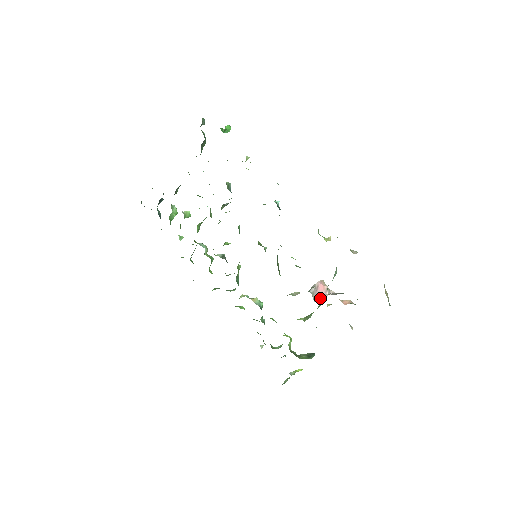
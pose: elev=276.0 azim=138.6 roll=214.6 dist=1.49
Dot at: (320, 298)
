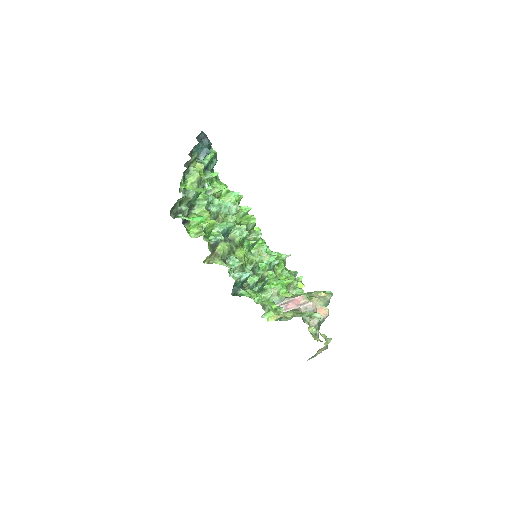
Dot at: (286, 308)
